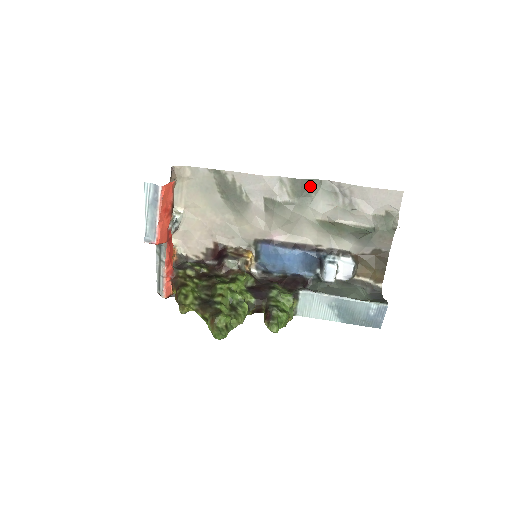
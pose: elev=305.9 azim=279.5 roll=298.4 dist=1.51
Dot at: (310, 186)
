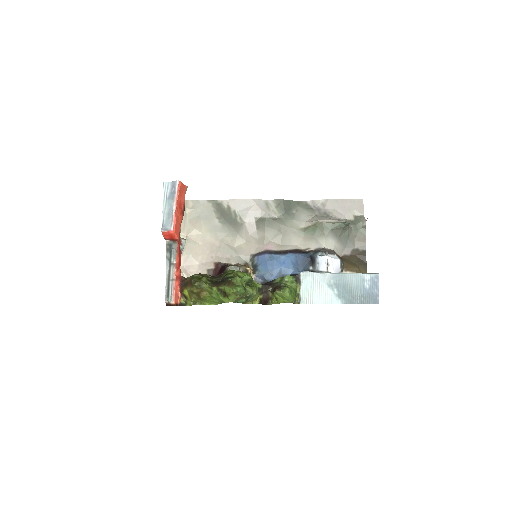
Dot at: (291, 205)
